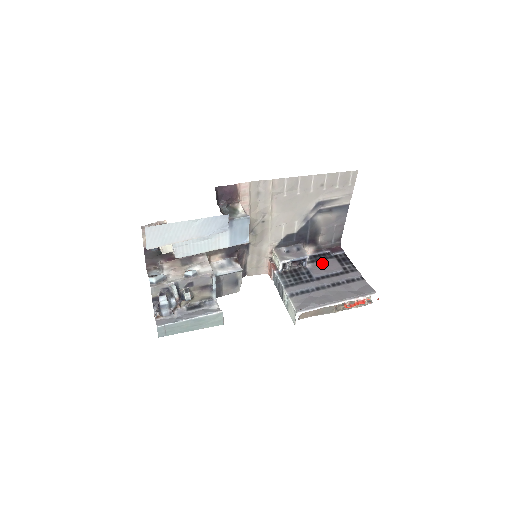
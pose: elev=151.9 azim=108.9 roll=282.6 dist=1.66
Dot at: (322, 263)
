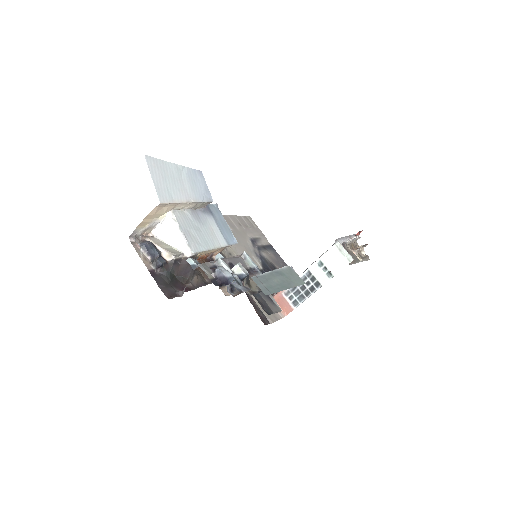
Dot at: occluded
